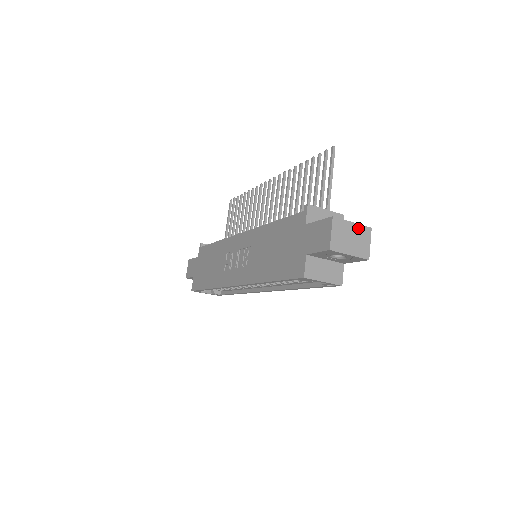
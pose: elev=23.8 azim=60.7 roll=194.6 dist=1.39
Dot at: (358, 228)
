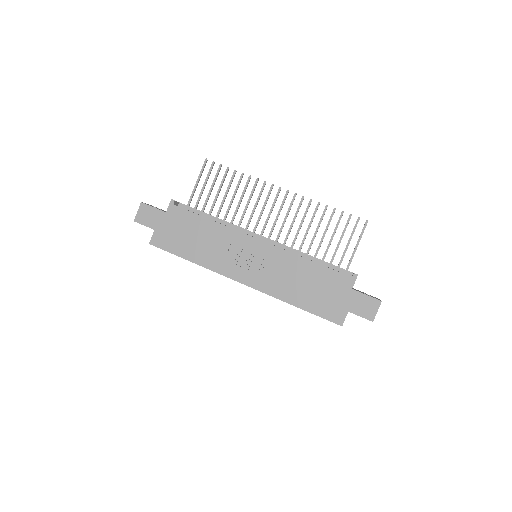
Dot at: occluded
